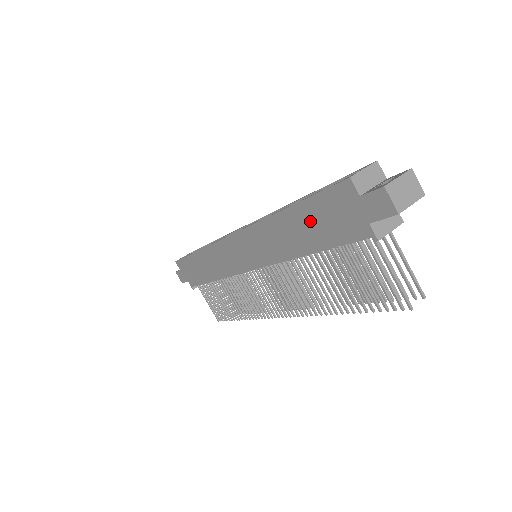
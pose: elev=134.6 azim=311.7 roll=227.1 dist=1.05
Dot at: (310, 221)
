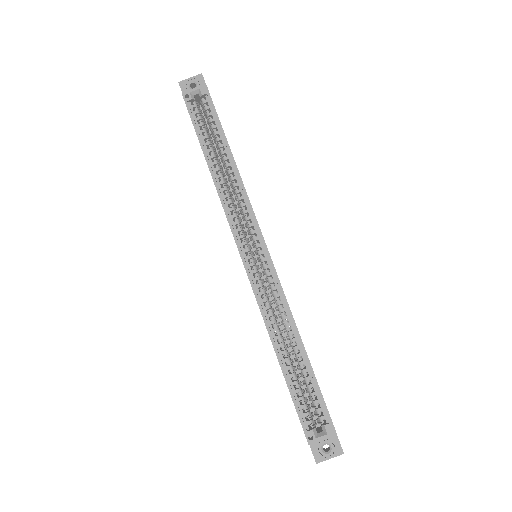
Dot at: occluded
